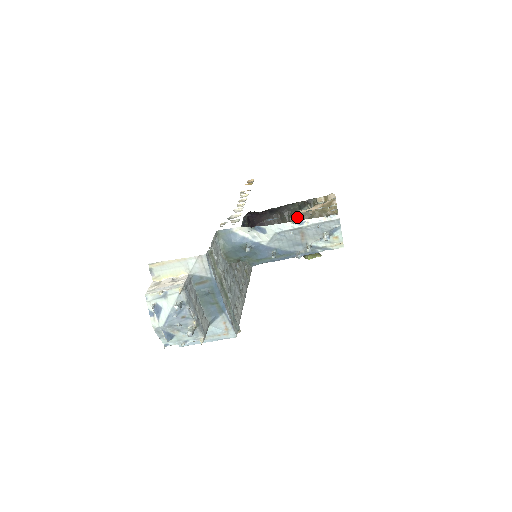
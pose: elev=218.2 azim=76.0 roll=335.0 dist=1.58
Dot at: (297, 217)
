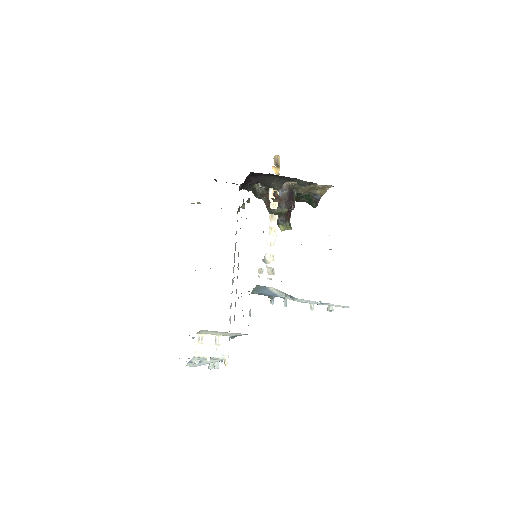
Dot at: (290, 184)
